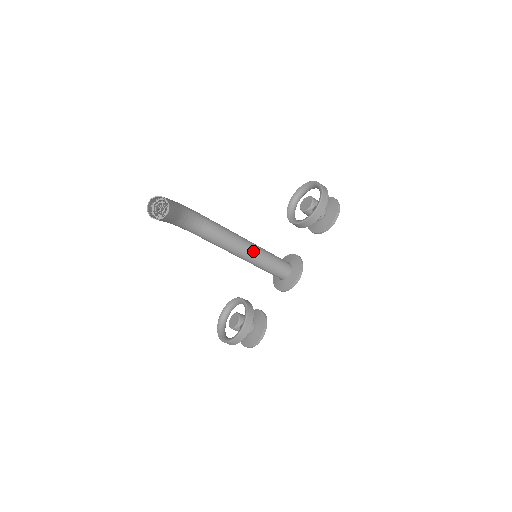
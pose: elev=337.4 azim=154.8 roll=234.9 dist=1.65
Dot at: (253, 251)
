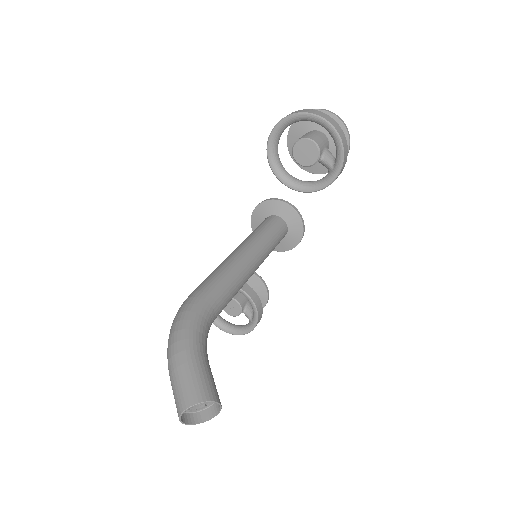
Dot at: (259, 263)
